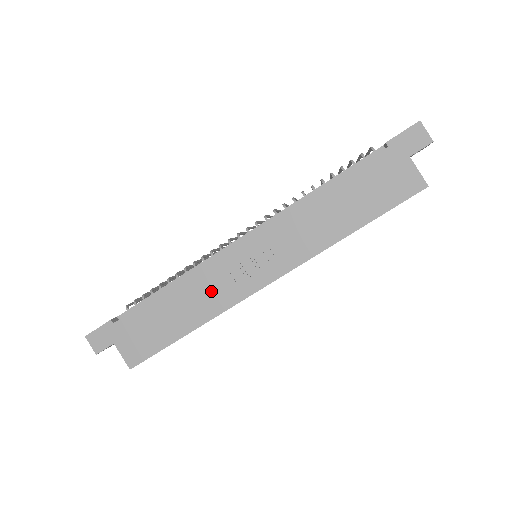
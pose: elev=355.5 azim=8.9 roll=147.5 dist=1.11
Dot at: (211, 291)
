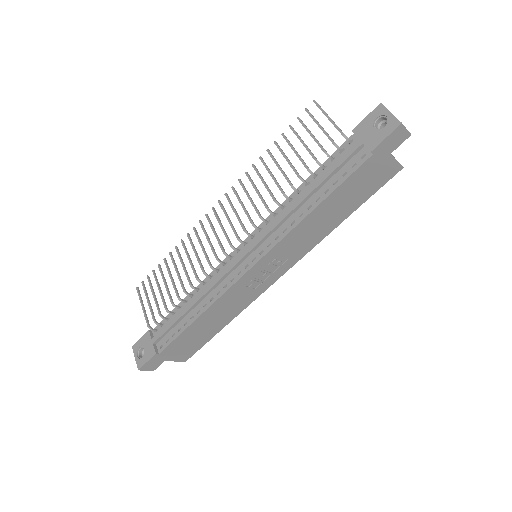
Dot at: (235, 302)
